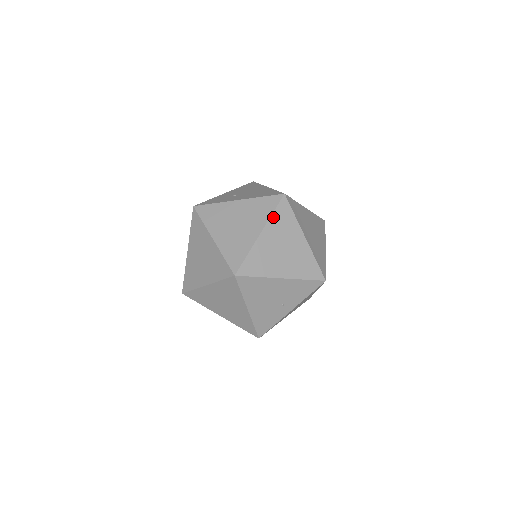
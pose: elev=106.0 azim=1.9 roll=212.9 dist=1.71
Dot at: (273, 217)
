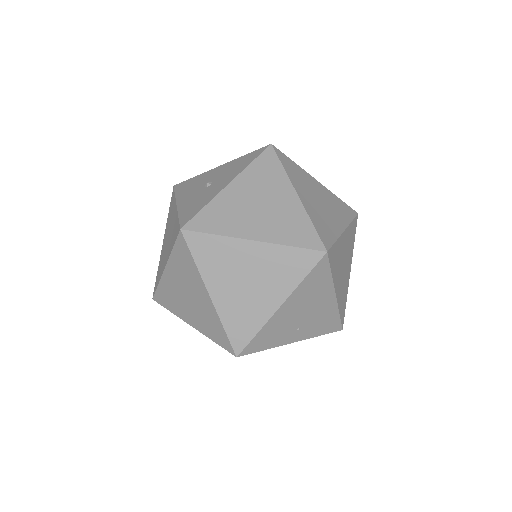
Dot at: (351, 225)
